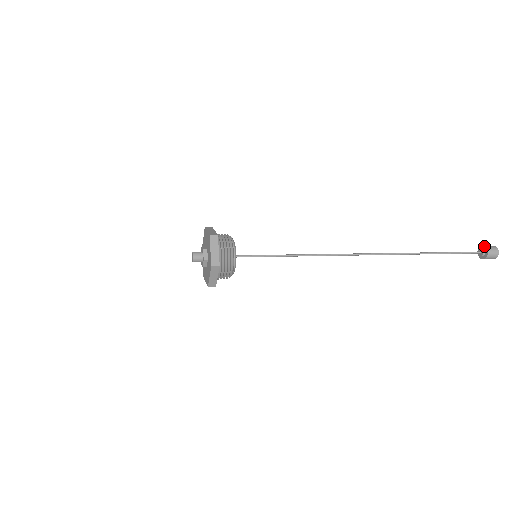
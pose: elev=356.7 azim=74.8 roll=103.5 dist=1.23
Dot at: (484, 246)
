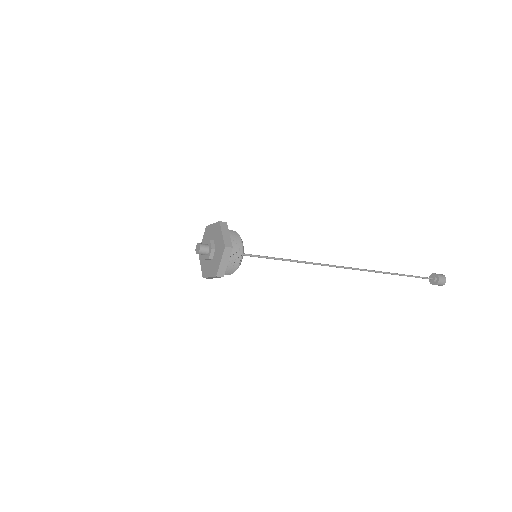
Dot at: (438, 276)
